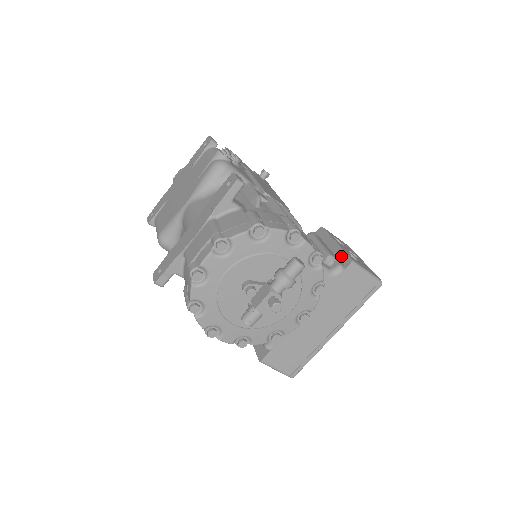
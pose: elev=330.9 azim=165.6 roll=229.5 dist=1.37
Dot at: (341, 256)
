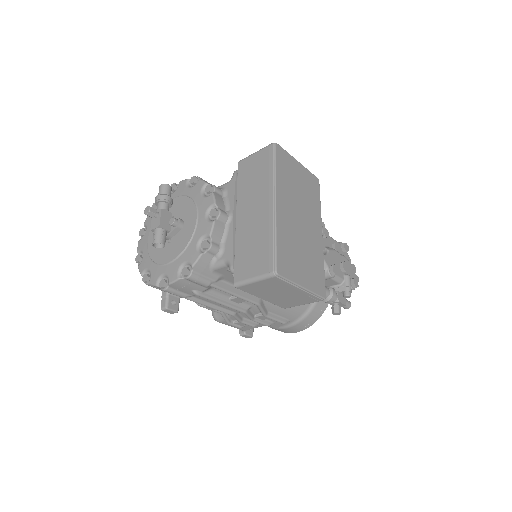
Dot at: occluded
